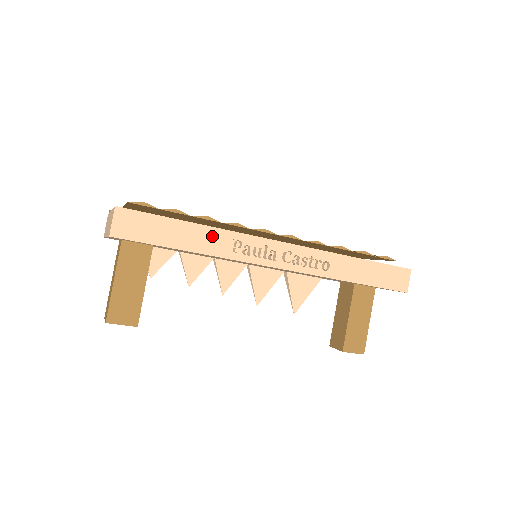
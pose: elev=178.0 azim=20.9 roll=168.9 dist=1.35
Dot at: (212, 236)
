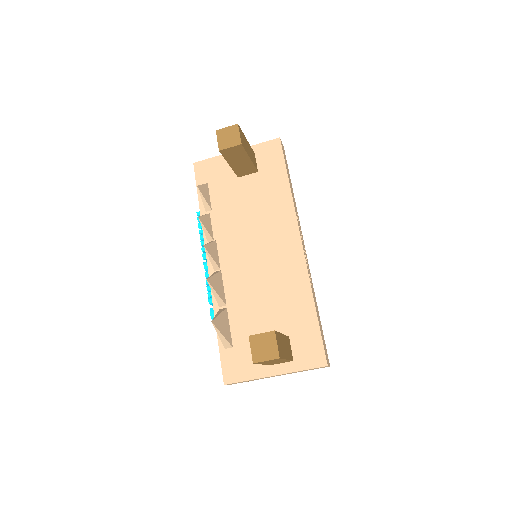
Dot at: (294, 198)
